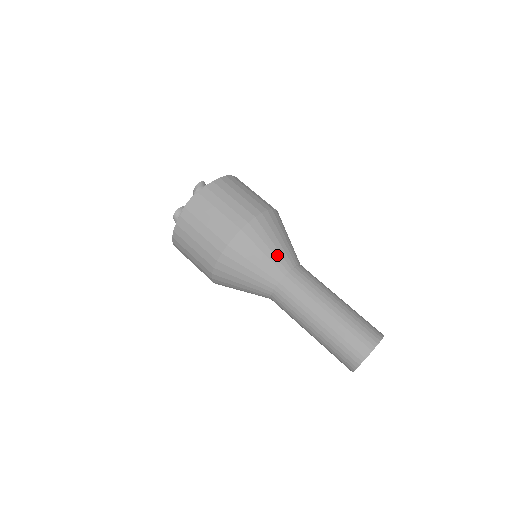
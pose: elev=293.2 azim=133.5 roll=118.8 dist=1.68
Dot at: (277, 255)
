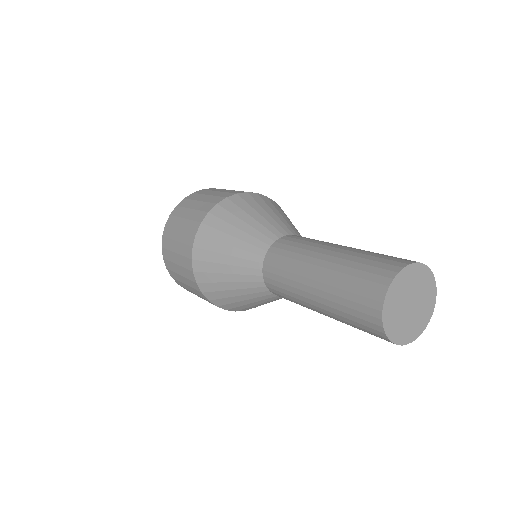
Dot at: occluded
